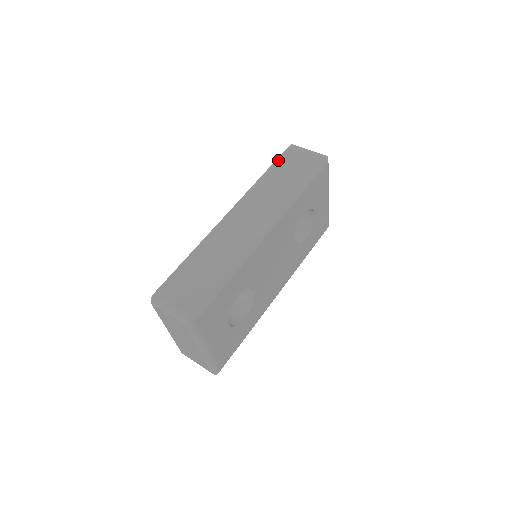
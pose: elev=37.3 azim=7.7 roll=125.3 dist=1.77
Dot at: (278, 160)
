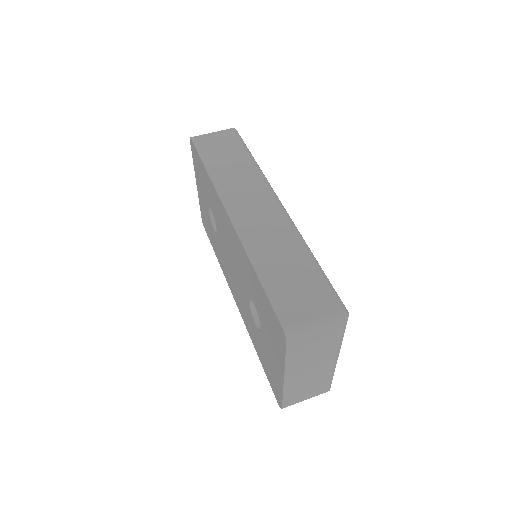
Dot at: (201, 153)
